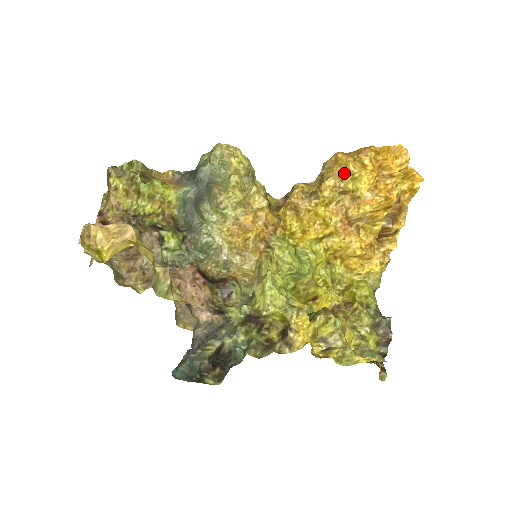
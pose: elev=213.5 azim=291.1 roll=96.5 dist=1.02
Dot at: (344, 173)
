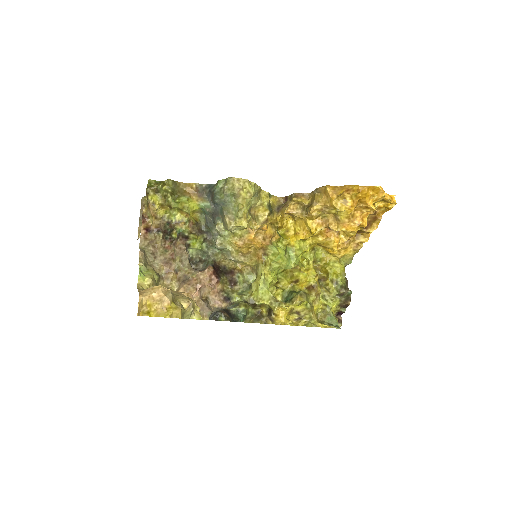
Dot at: (329, 205)
